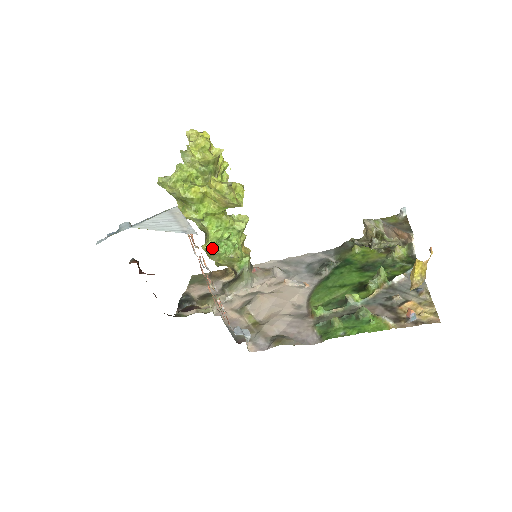
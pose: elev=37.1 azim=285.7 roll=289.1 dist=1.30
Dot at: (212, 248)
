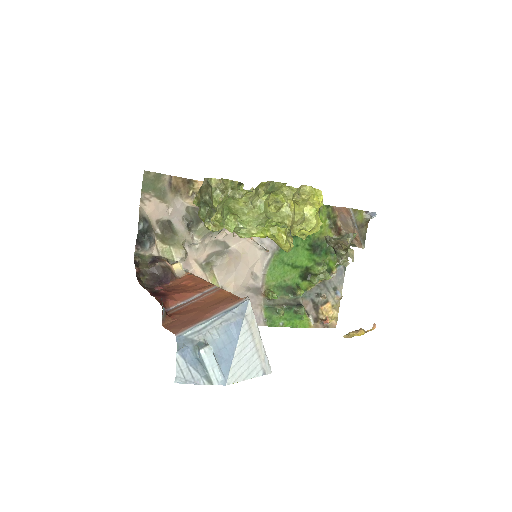
Dot at: occluded
